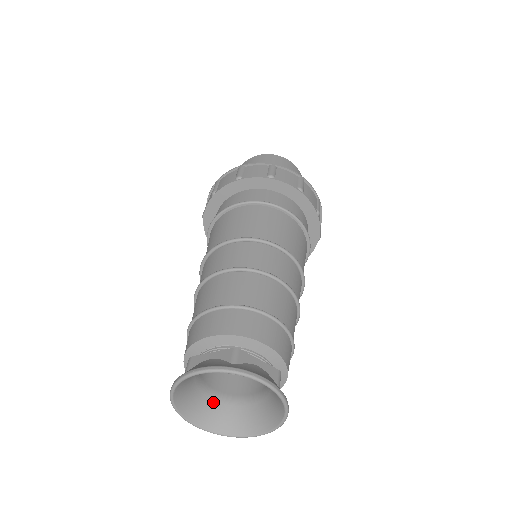
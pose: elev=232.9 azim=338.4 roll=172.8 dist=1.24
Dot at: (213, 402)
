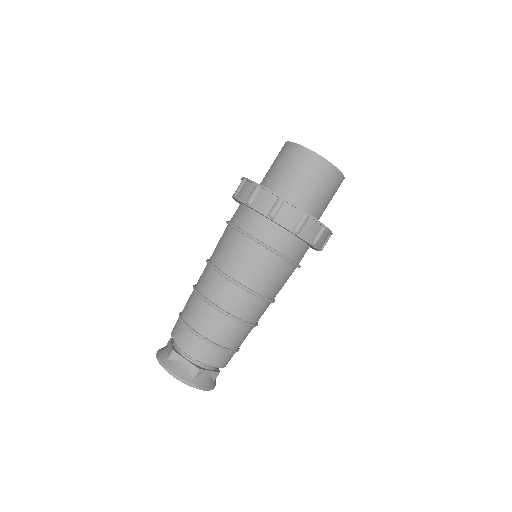
Dot at: occluded
